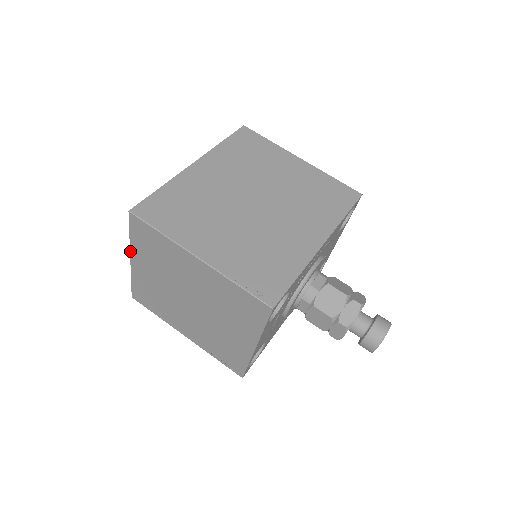
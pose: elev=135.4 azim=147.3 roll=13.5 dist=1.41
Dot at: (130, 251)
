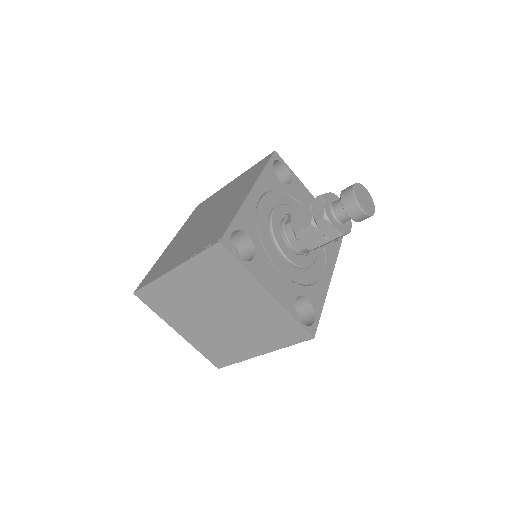
Dot at: (169, 325)
